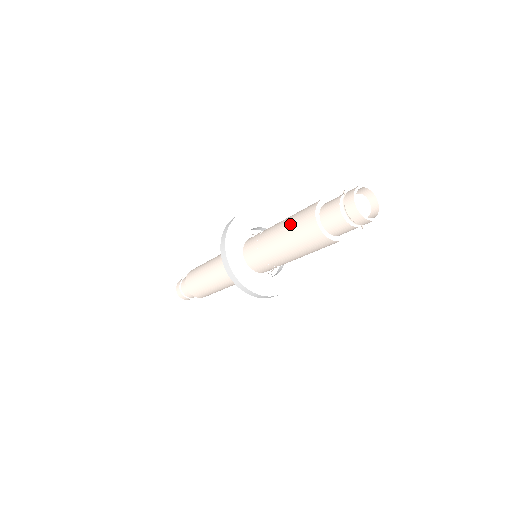
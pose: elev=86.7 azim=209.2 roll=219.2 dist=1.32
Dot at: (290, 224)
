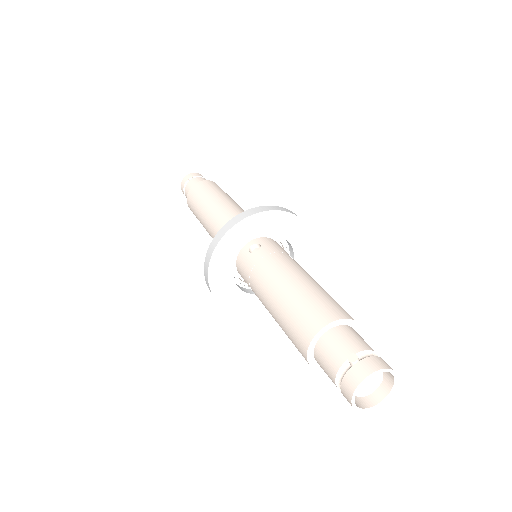
Dot at: (282, 314)
